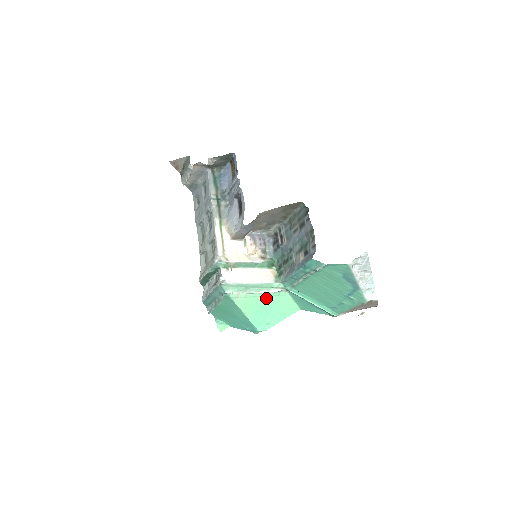
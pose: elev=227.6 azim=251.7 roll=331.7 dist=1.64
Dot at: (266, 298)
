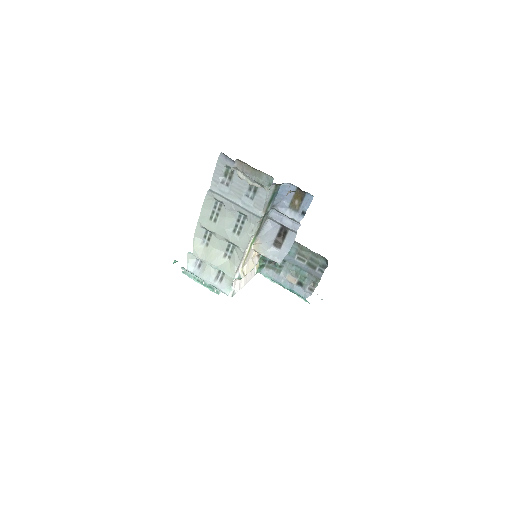
Dot at: occluded
